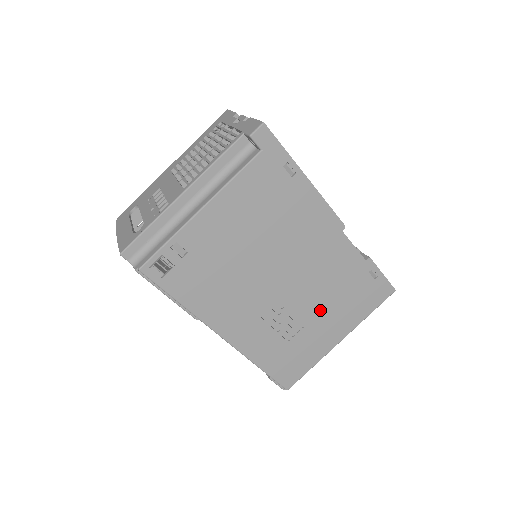
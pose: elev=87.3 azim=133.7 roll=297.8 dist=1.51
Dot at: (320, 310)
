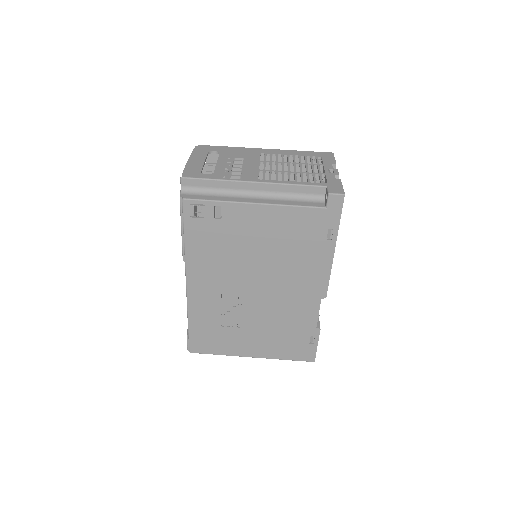
Dot at: (259, 328)
